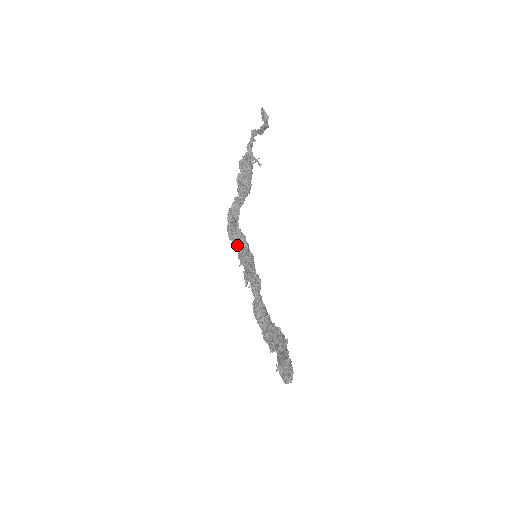
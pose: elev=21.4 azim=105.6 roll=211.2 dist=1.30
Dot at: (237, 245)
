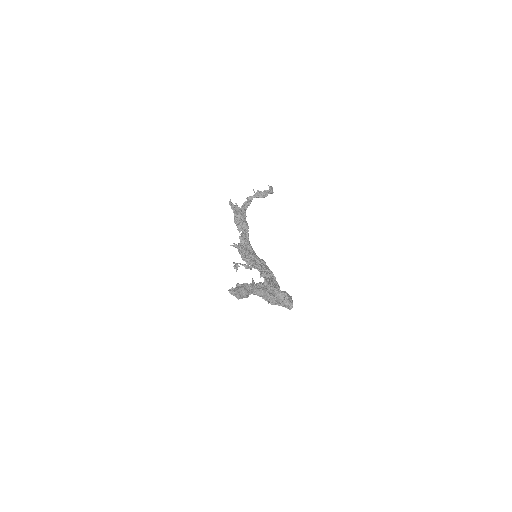
Dot at: occluded
